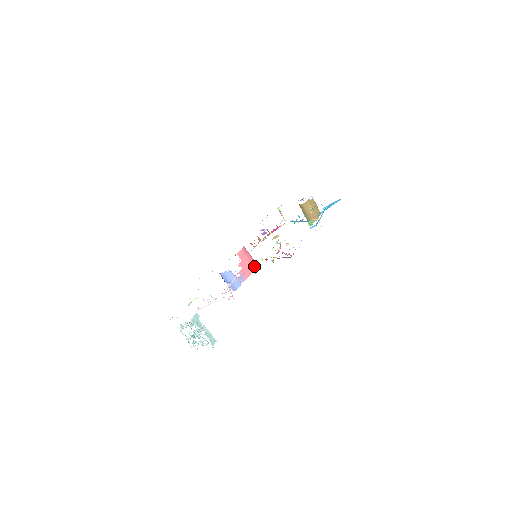
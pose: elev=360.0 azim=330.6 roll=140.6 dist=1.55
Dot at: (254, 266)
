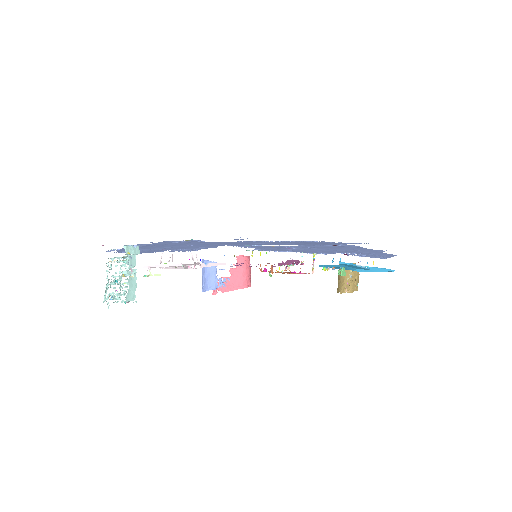
Dot at: (246, 284)
